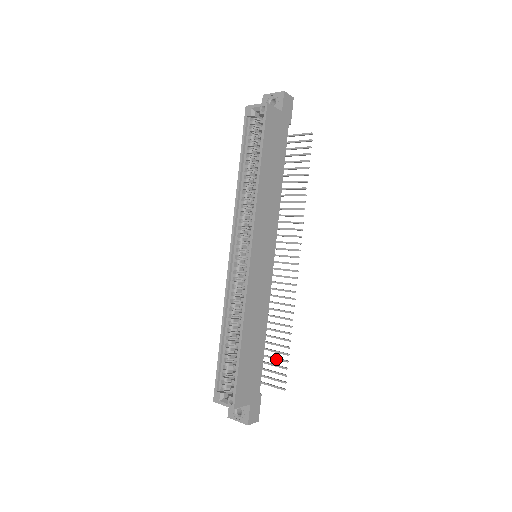
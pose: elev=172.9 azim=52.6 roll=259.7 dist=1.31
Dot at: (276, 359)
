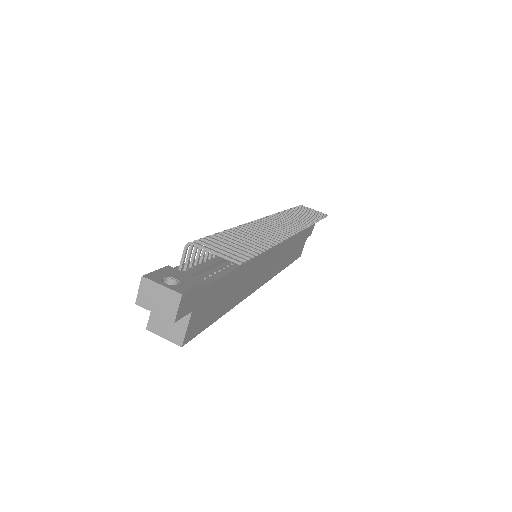
Dot at: occluded
